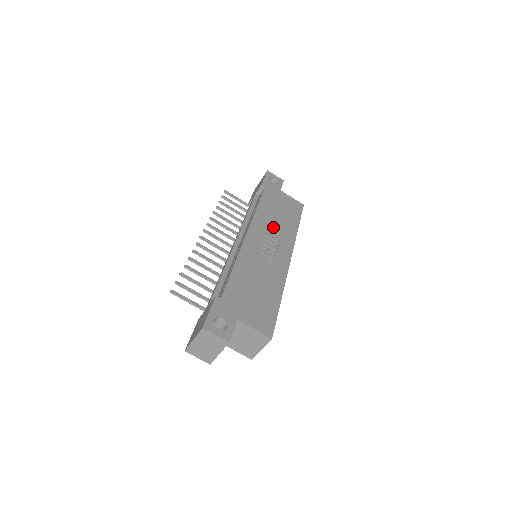
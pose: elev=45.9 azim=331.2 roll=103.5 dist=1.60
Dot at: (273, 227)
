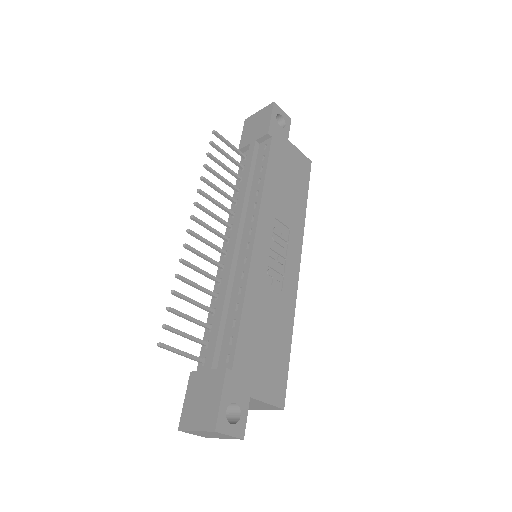
Dot at: (282, 215)
